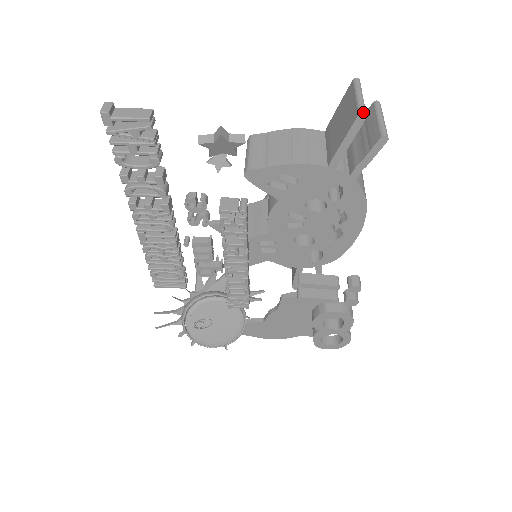
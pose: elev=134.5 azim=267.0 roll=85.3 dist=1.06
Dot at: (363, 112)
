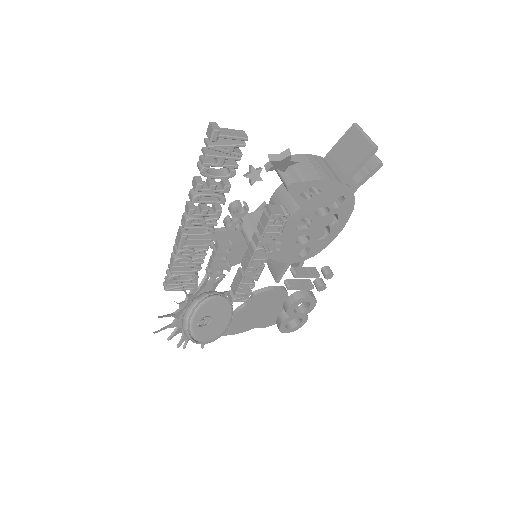
Dot at: (377, 146)
